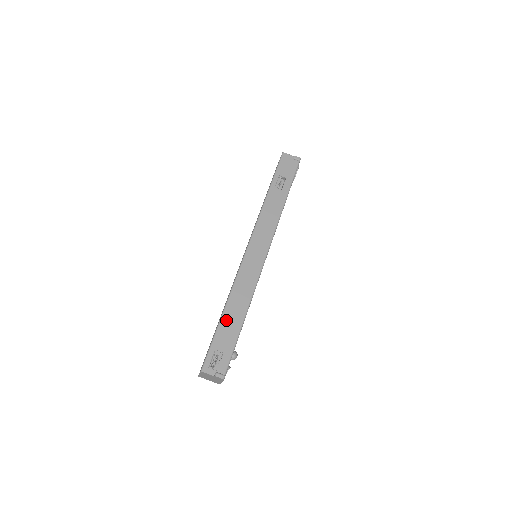
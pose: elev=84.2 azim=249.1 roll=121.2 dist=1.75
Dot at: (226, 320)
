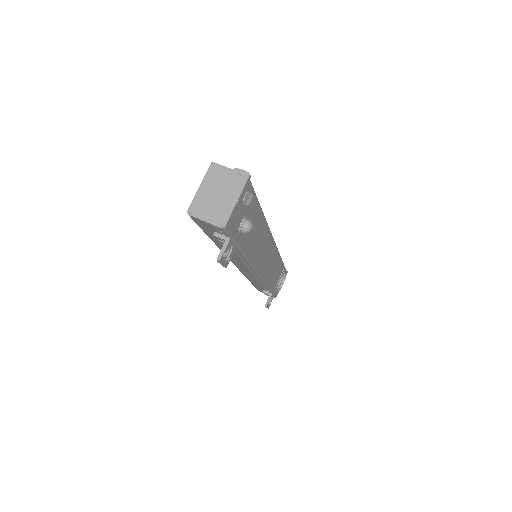
Dot at: occluded
